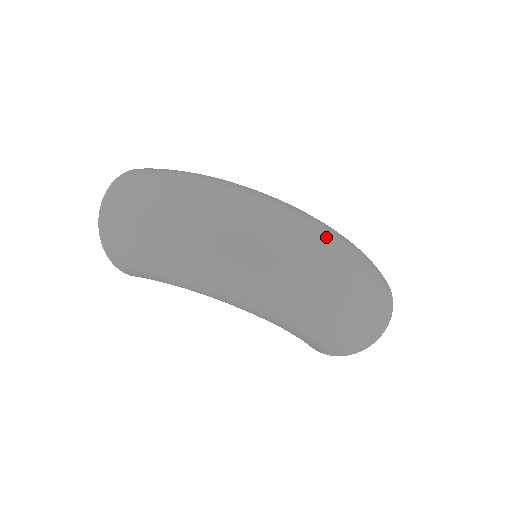
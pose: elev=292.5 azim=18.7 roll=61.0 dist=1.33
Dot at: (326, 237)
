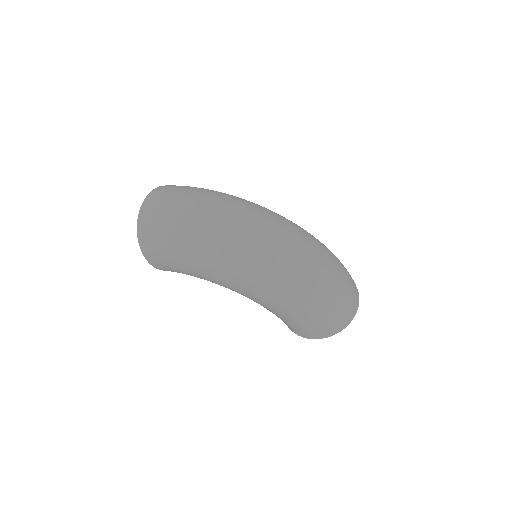
Dot at: (311, 241)
